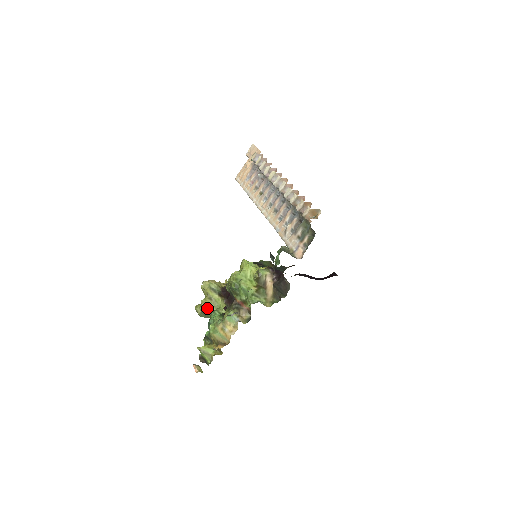
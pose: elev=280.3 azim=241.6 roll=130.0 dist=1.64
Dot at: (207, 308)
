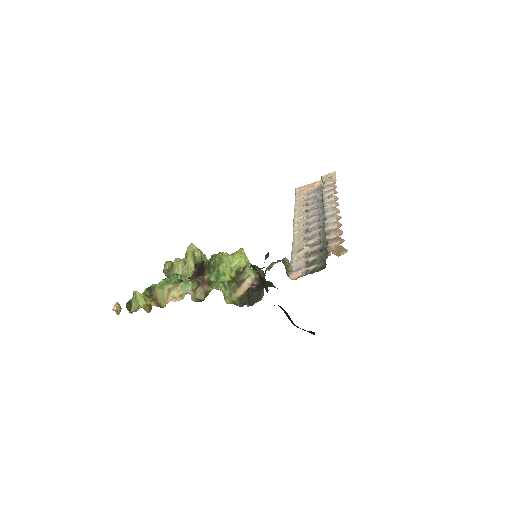
Dot at: (175, 268)
